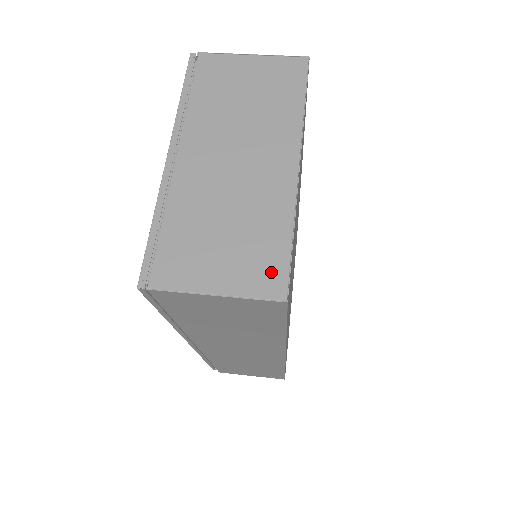
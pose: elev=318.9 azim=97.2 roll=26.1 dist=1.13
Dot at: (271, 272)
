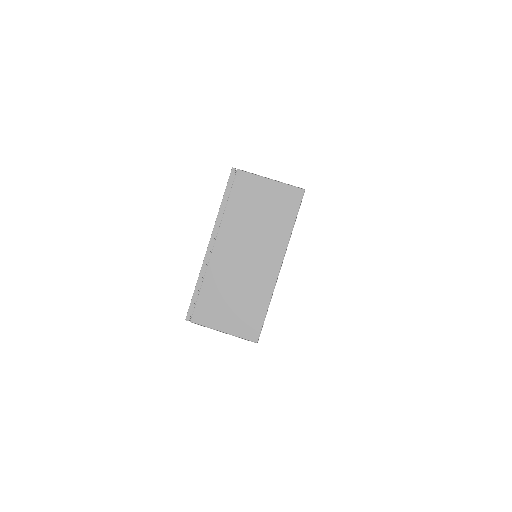
Dot at: (253, 326)
